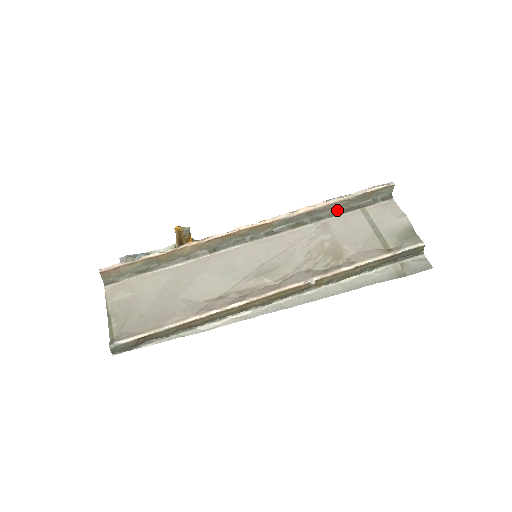
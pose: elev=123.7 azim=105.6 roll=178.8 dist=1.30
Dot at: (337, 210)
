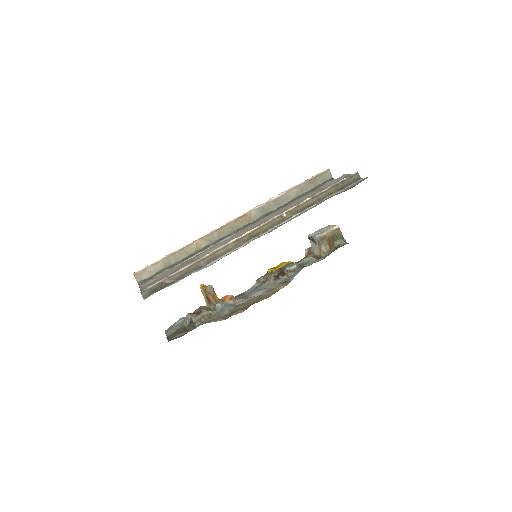
Dot at: (297, 197)
